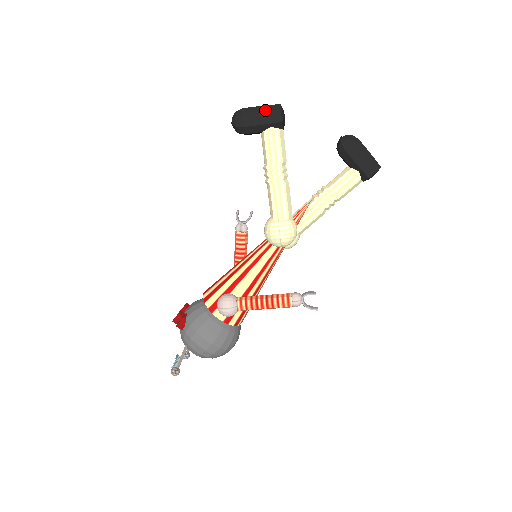
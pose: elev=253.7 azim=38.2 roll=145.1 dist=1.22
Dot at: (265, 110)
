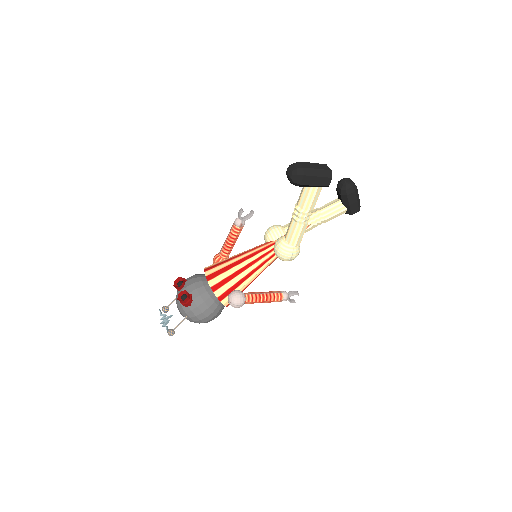
Dot at: (321, 176)
